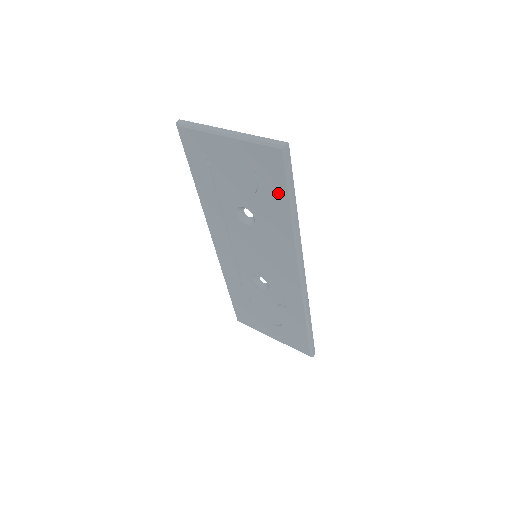
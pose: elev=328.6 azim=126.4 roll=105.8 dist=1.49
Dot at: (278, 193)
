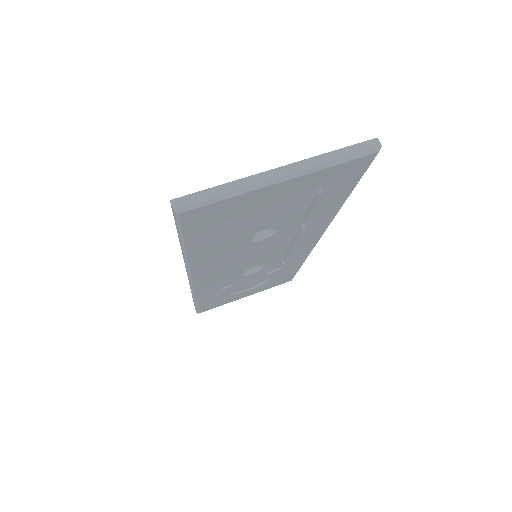
Dot at: (340, 193)
